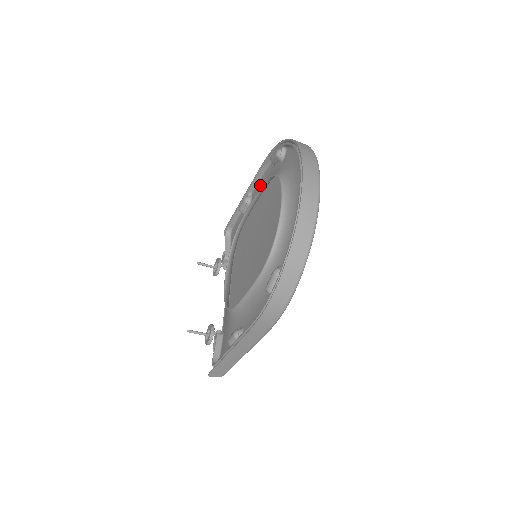
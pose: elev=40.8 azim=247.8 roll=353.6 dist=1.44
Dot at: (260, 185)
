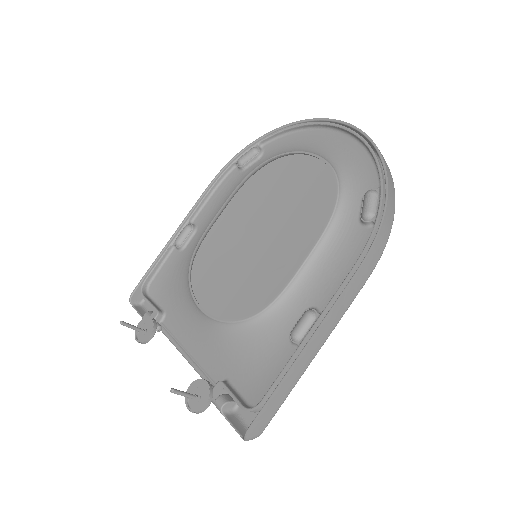
Dot at: (213, 203)
